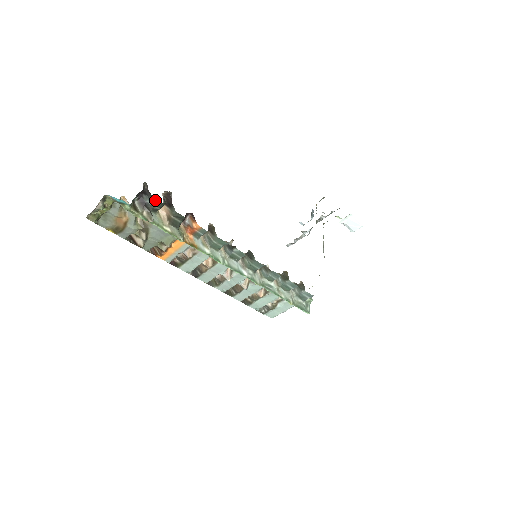
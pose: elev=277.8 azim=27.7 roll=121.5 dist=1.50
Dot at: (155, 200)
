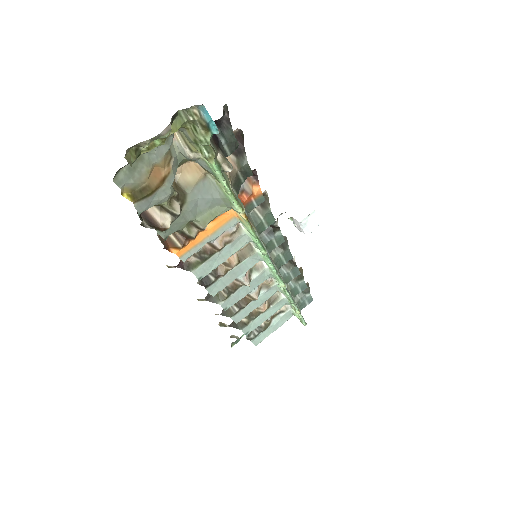
Dot at: (232, 137)
